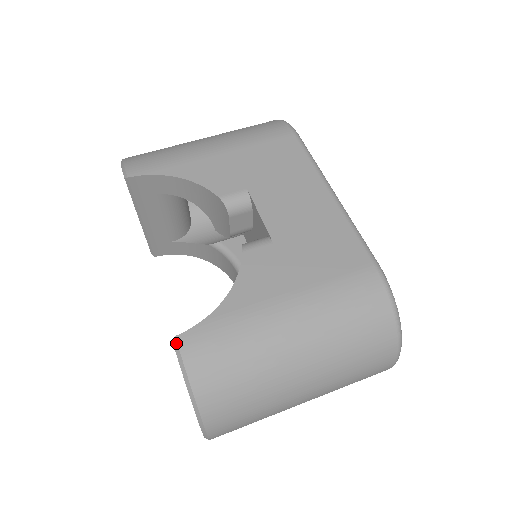
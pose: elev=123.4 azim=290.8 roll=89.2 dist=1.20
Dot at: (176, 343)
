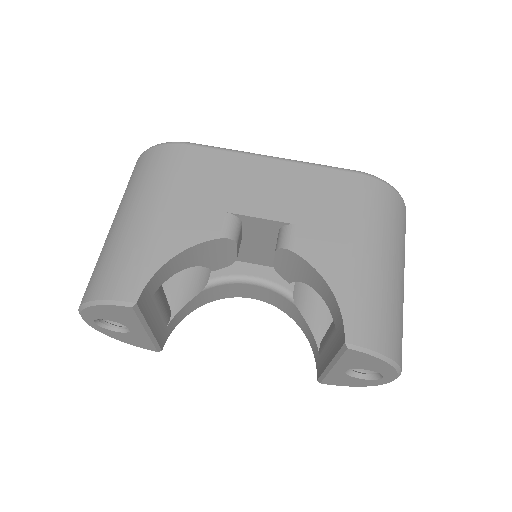
Dot at: (351, 345)
